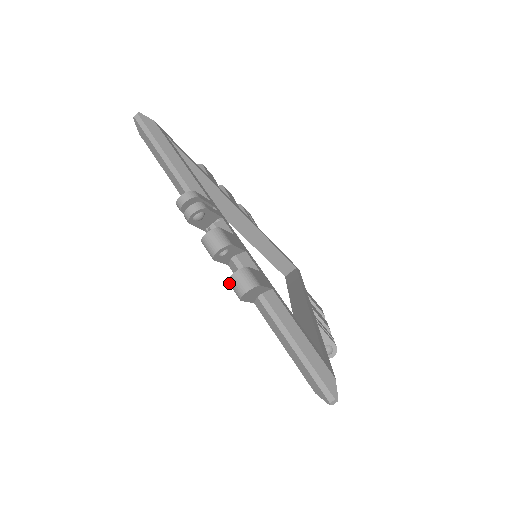
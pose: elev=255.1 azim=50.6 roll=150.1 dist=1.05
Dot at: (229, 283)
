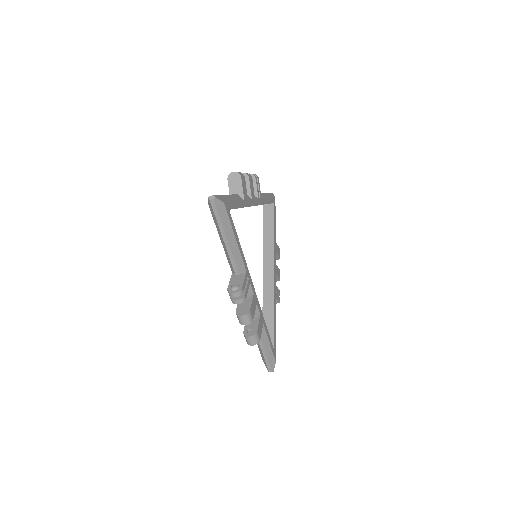
Dot at: (244, 335)
